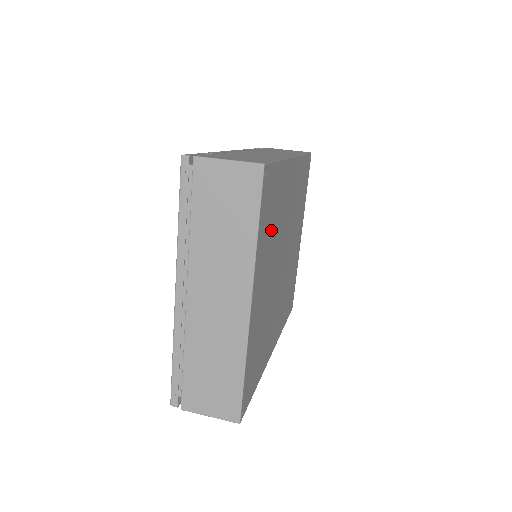
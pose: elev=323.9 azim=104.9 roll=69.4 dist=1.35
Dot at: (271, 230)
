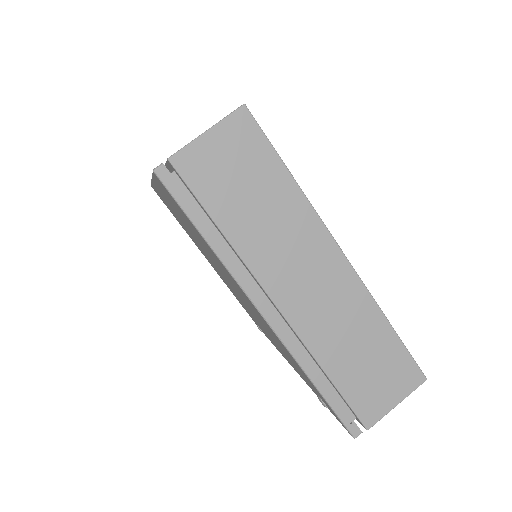
Dot at: occluded
